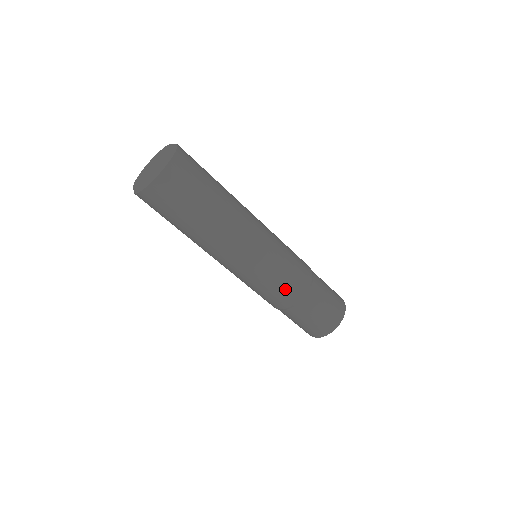
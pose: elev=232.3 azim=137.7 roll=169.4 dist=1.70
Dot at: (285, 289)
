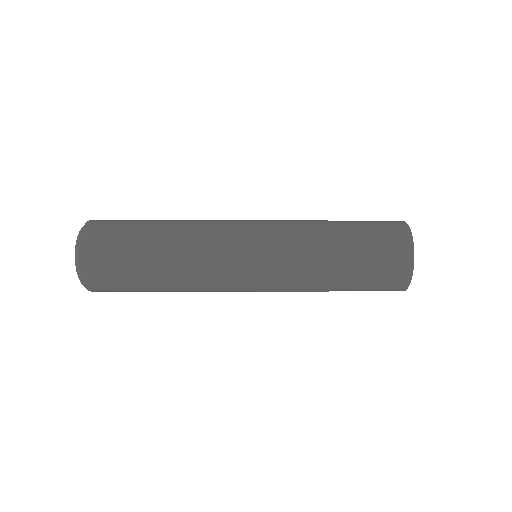
Dot at: (301, 287)
